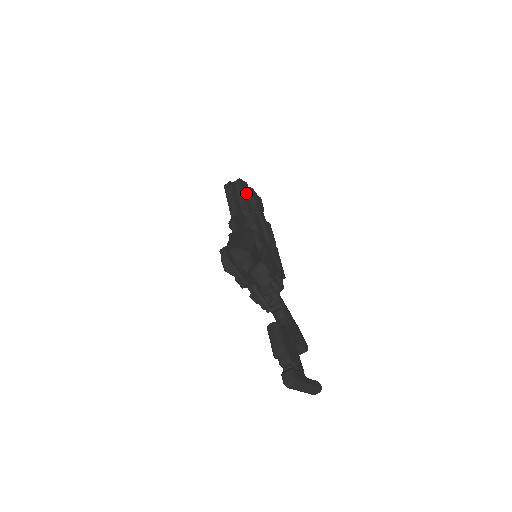
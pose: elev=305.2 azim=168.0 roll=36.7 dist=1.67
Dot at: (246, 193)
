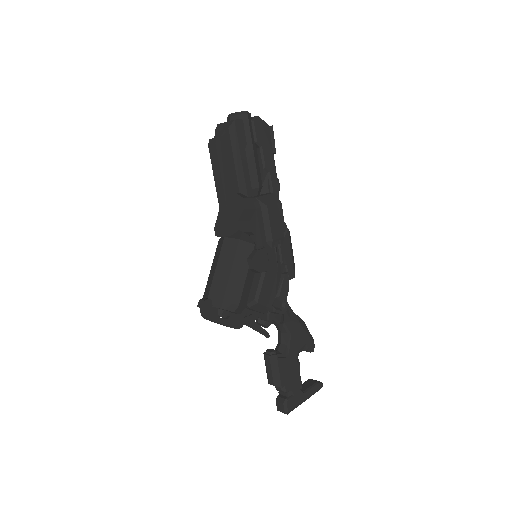
Dot at: (244, 148)
